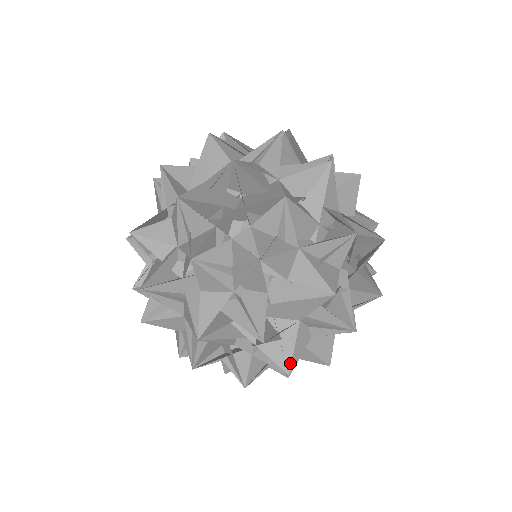
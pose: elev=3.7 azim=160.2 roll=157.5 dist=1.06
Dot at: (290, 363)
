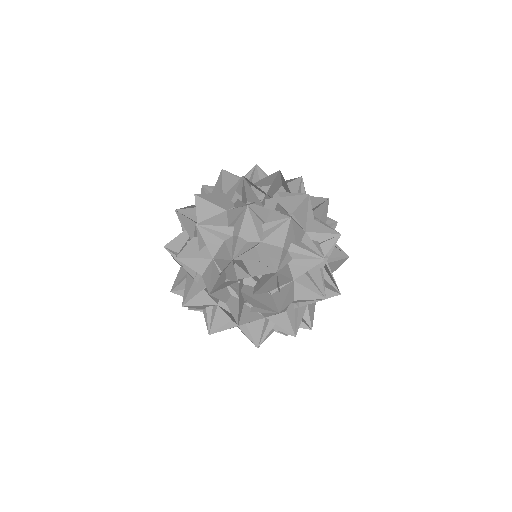
Dot at: (294, 220)
